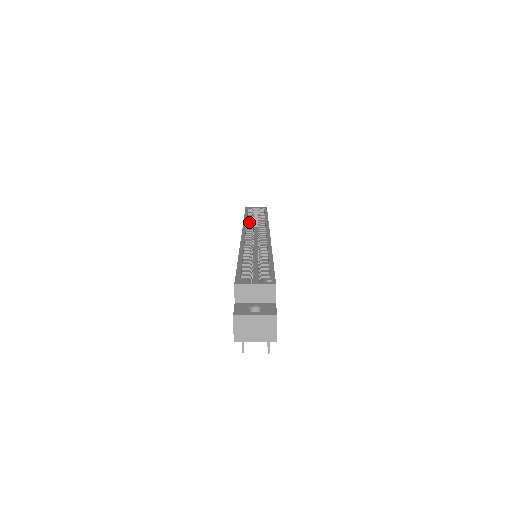
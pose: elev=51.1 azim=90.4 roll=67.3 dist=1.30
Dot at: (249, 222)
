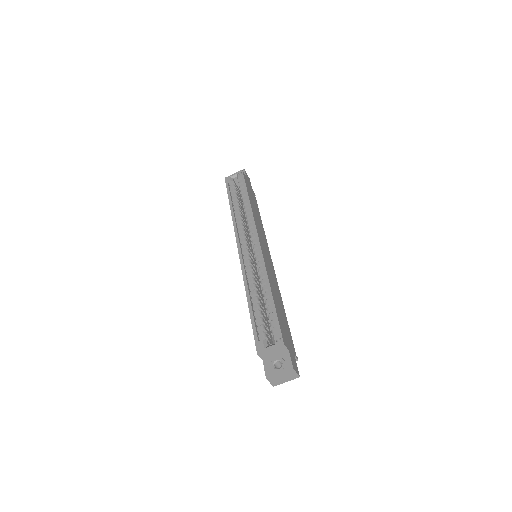
Dot at: (236, 212)
